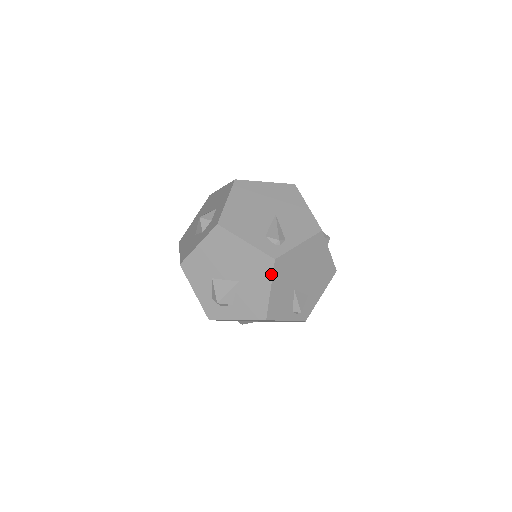
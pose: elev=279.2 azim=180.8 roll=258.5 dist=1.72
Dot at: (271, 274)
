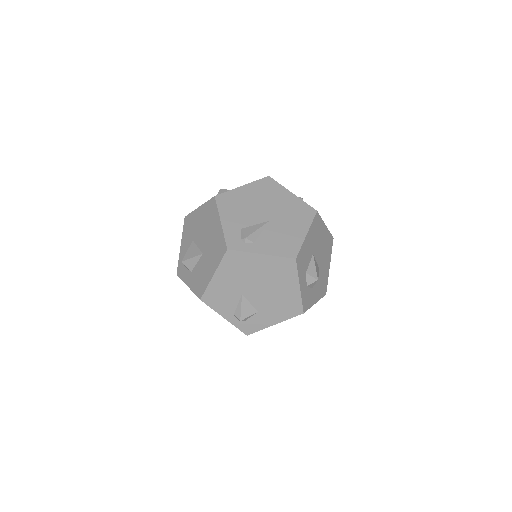
Dot at: (220, 261)
